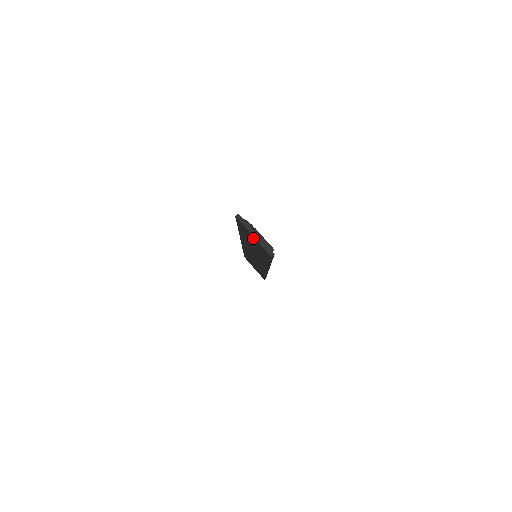
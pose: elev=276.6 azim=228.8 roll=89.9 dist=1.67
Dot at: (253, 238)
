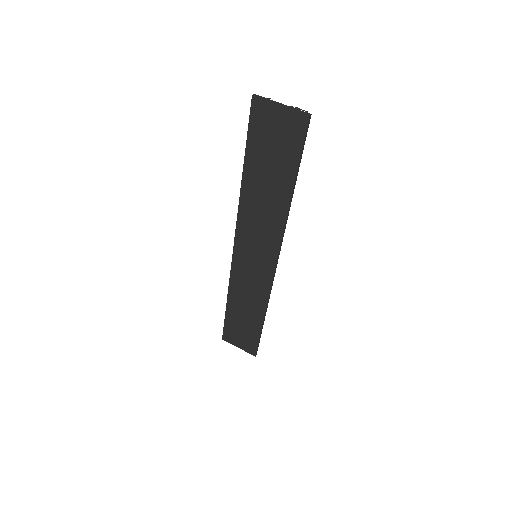
Dot at: (278, 118)
